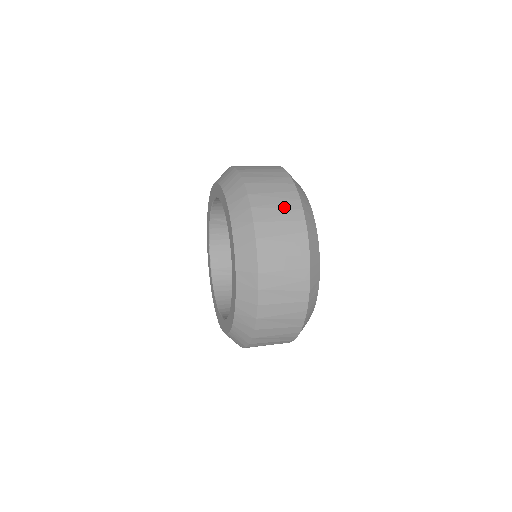
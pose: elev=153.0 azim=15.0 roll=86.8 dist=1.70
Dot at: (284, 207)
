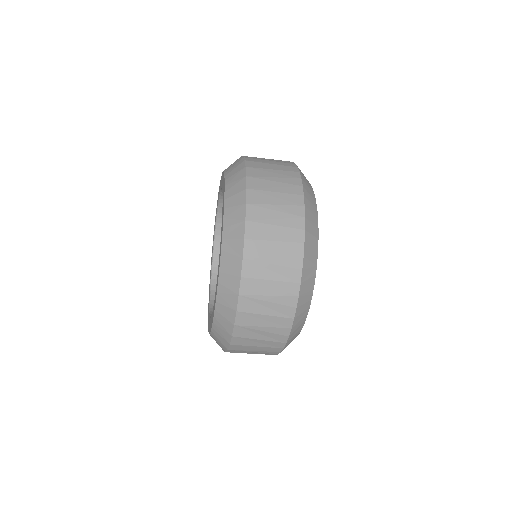
Dot at: (282, 181)
